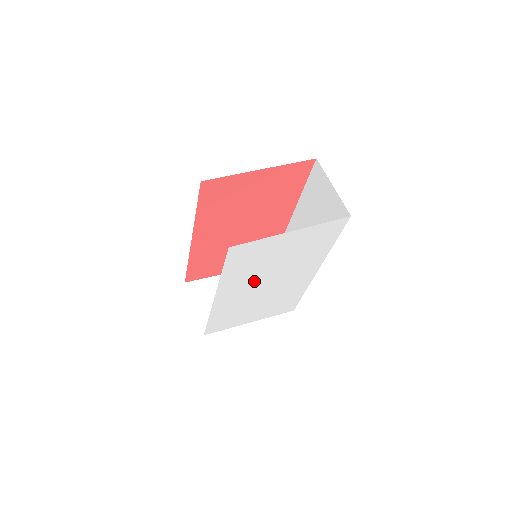
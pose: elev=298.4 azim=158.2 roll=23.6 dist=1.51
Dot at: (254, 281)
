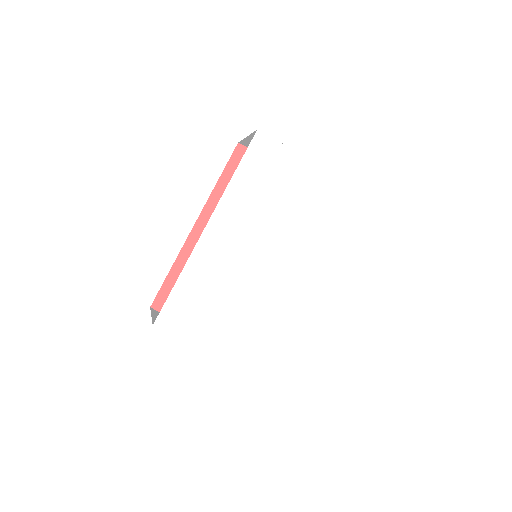
Dot at: (255, 232)
